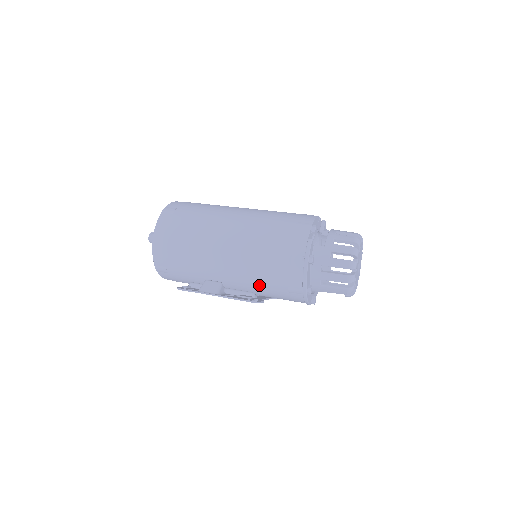
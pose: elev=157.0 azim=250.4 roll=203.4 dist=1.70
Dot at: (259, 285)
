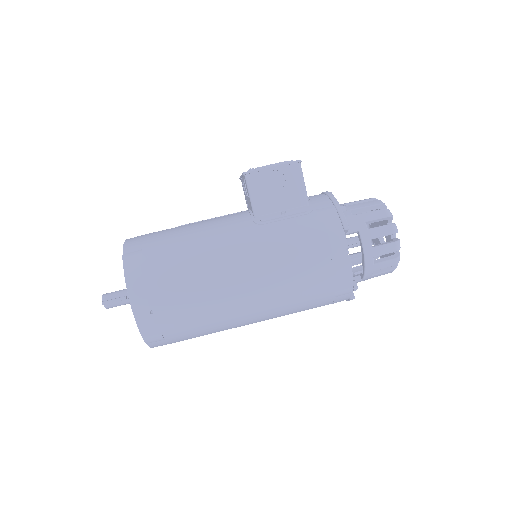
Dot at: occluded
